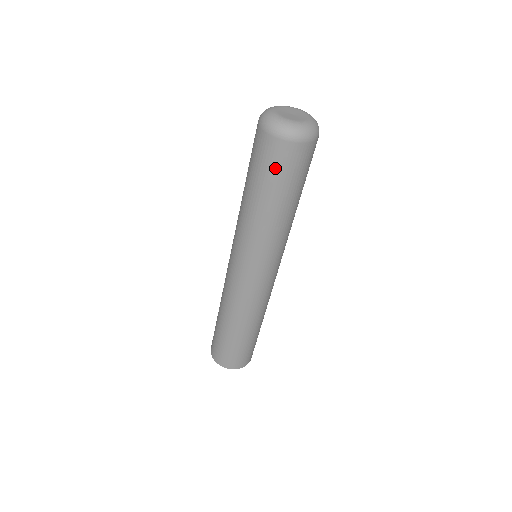
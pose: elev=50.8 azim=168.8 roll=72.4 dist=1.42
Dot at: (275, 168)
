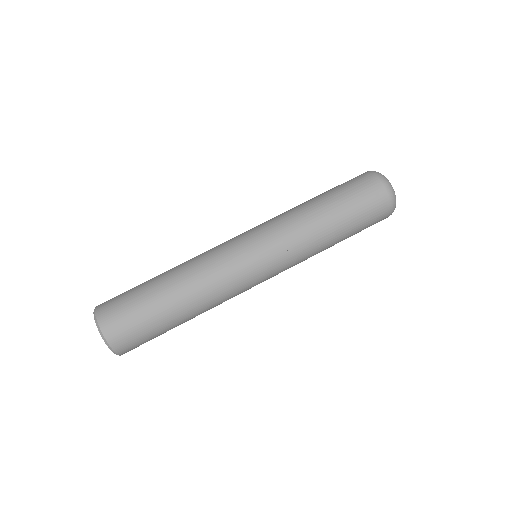
Dot at: (366, 207)
